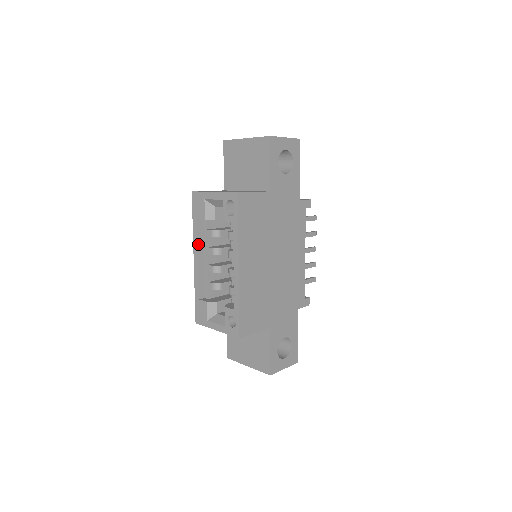
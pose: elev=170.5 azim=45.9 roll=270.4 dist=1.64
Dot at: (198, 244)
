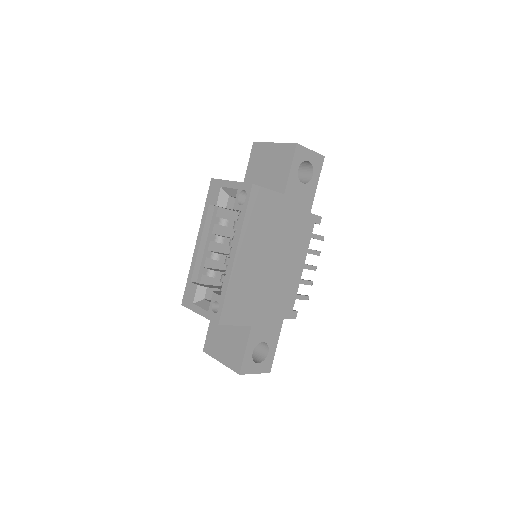
Dot at: (204, 228)
